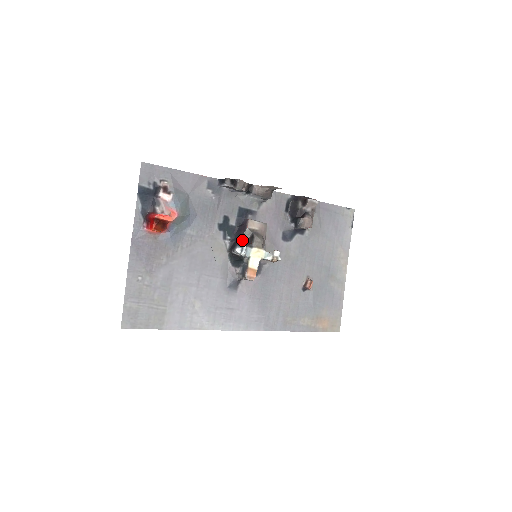
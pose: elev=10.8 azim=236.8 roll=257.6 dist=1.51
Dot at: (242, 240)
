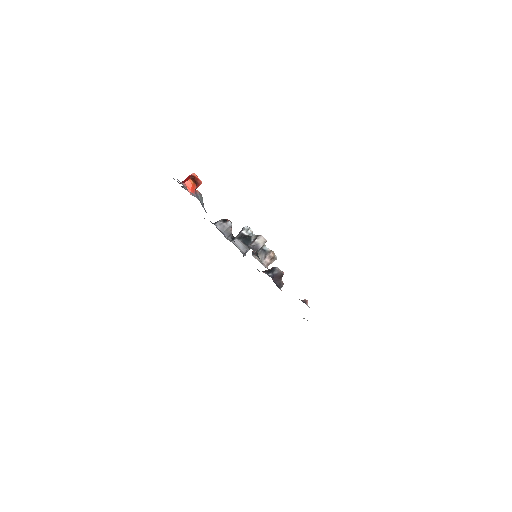
Dot at: occluded
